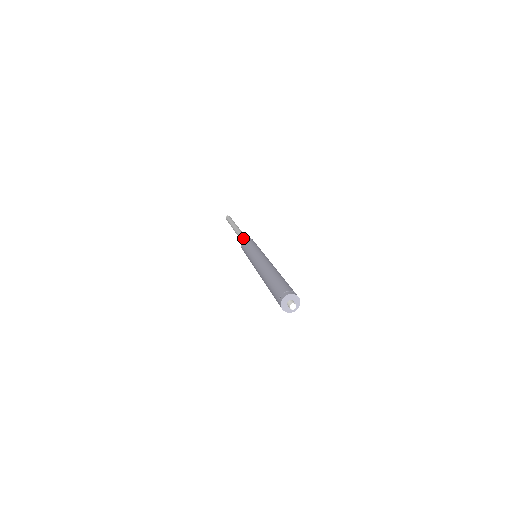
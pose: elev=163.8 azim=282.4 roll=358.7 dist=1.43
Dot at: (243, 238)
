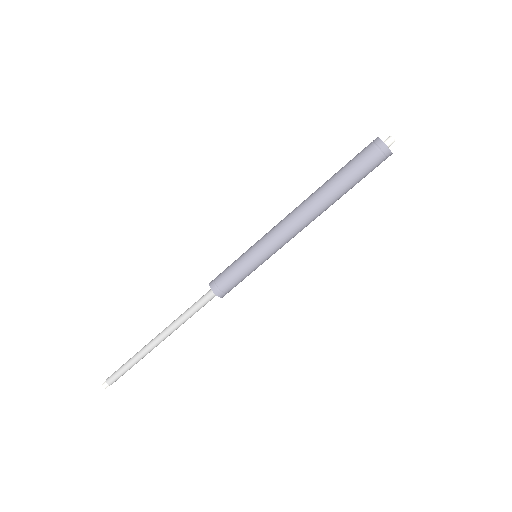
Dot at: occluded
